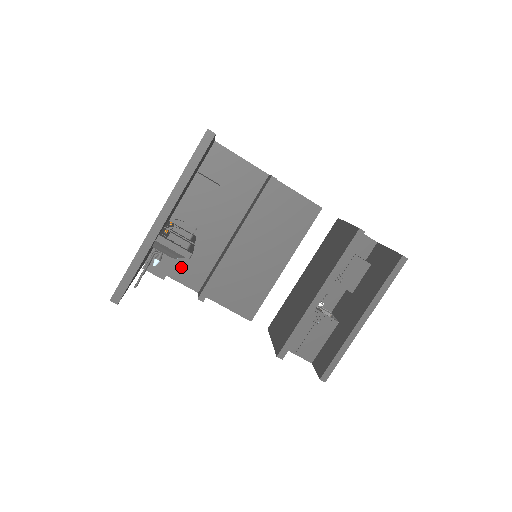
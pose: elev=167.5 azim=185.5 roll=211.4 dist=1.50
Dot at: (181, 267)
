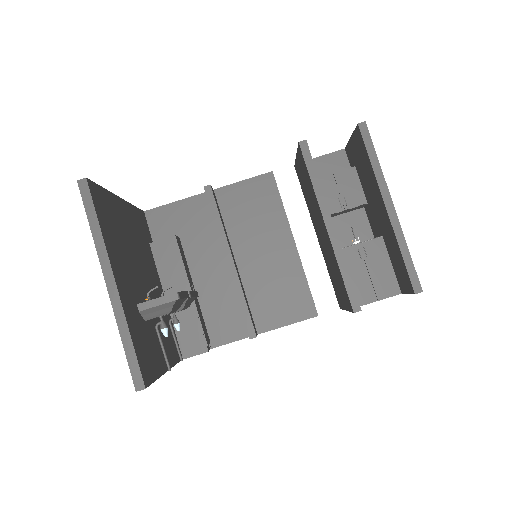
Dot at: (216, 330)
